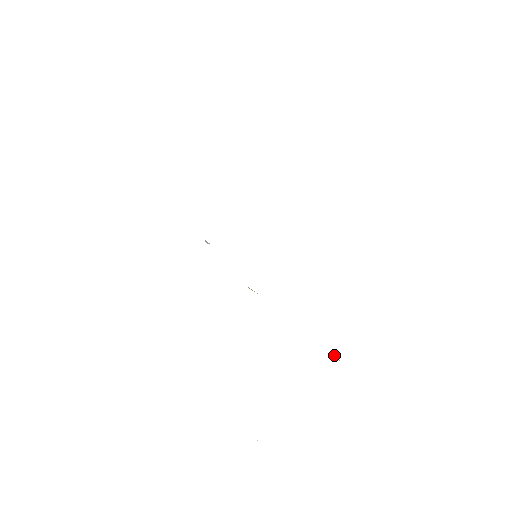
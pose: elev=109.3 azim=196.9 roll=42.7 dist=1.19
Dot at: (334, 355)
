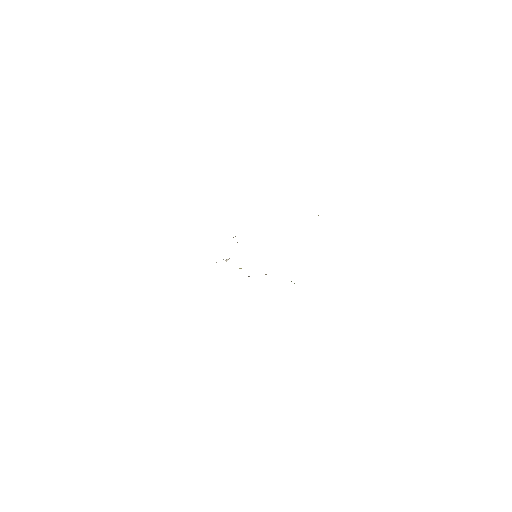
Dot at: occluded
